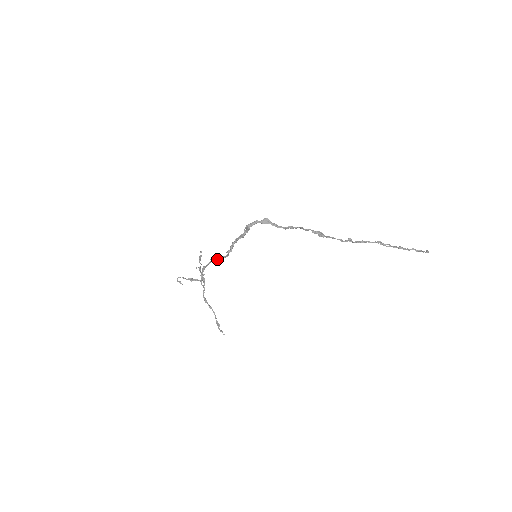
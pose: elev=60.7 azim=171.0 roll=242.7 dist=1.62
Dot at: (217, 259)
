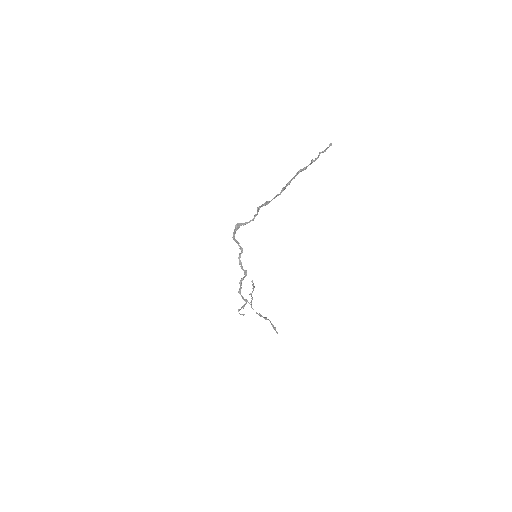
Dot at: (243, 279)
